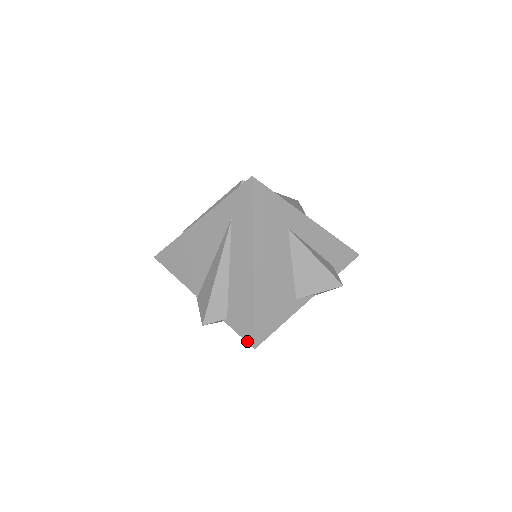
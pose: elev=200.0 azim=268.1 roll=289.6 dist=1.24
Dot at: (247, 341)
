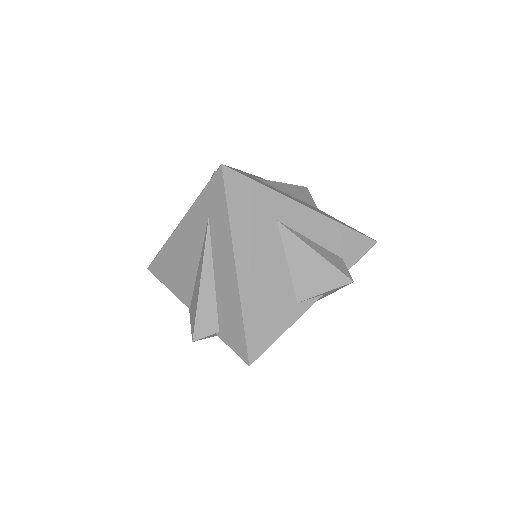
Dot at: (241, 357)
